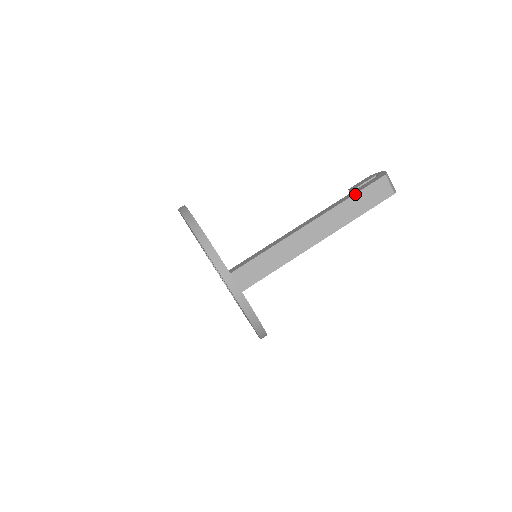
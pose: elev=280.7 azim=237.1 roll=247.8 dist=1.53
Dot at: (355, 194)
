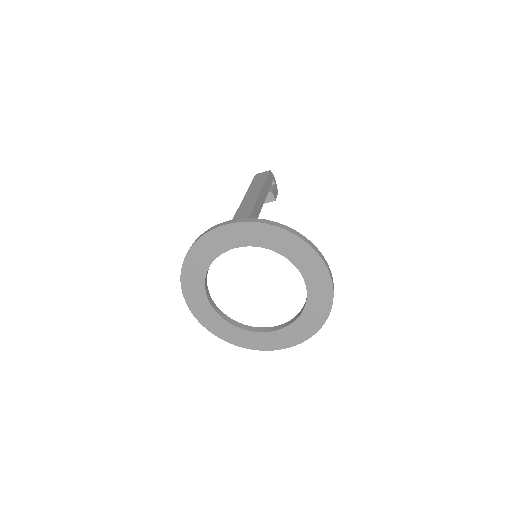
Dot at: (251, 184)
